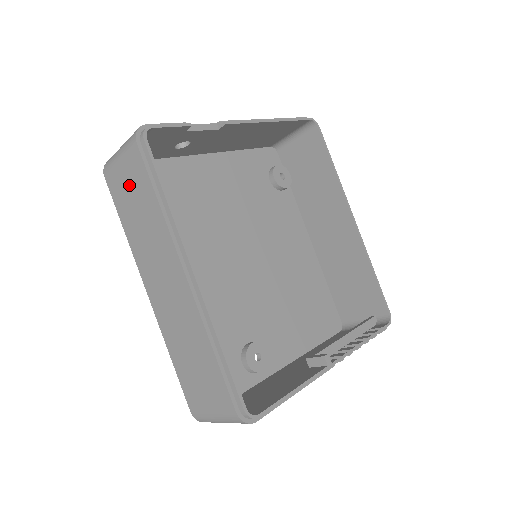
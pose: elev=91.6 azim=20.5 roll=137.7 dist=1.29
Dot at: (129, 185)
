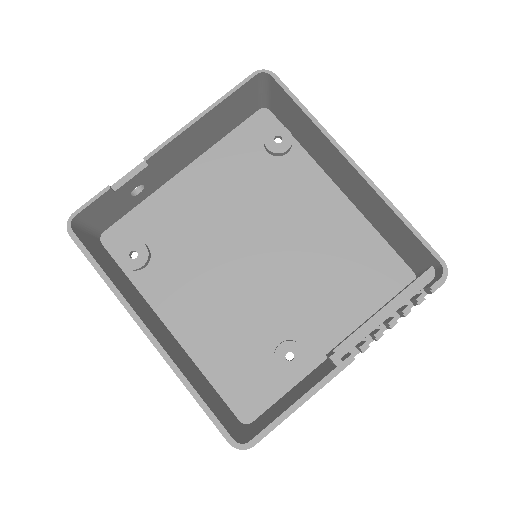
Dot at: occluded
